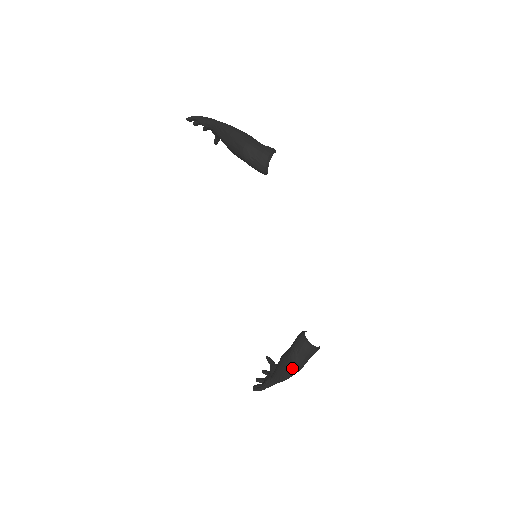
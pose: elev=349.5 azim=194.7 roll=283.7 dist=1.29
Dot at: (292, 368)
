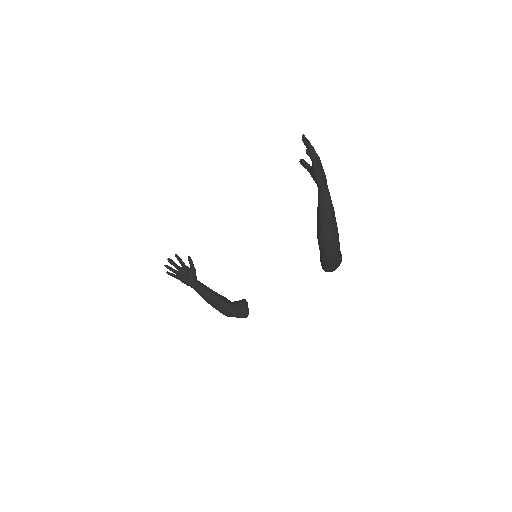
Dot at: occluded
